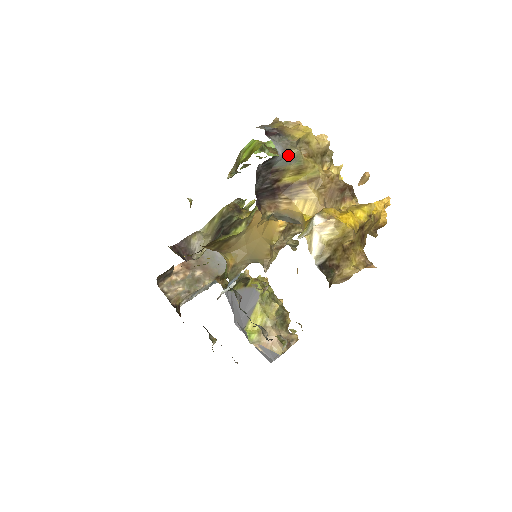
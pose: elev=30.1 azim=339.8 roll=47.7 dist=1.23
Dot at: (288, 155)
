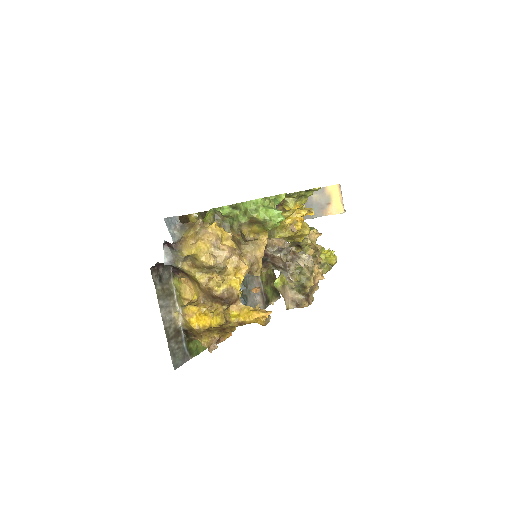
Dot at: (174, 265)
